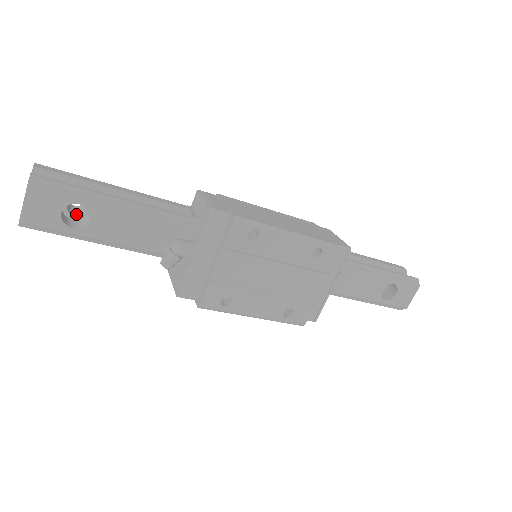
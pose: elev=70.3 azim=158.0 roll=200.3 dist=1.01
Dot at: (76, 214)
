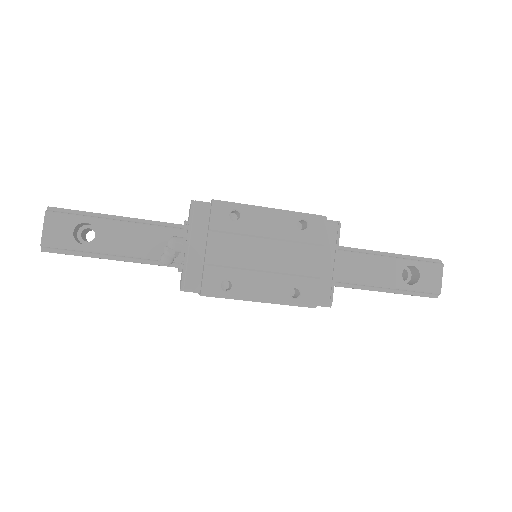
Dot at: (90, 242)
